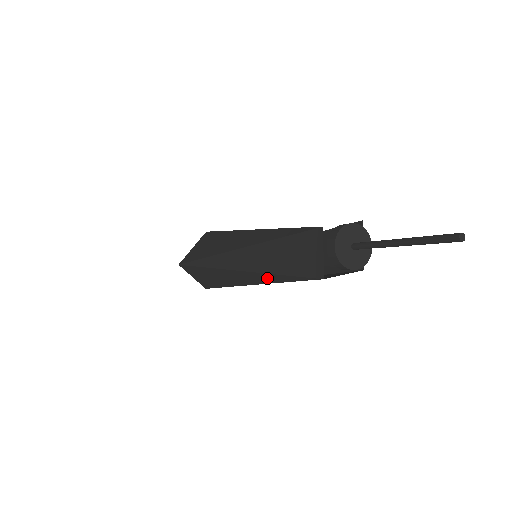
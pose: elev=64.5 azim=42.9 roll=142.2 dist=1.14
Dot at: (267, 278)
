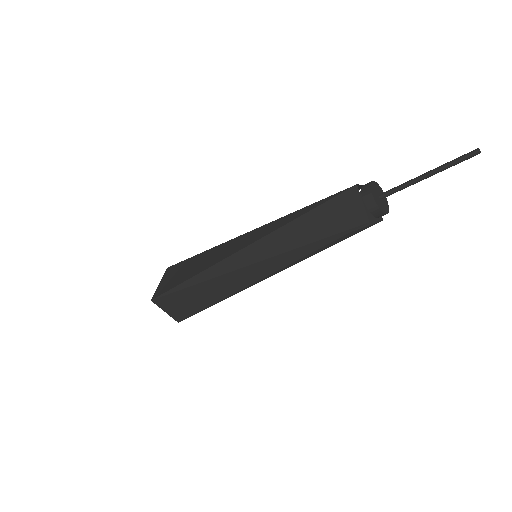
Dot at: (294, 255)
